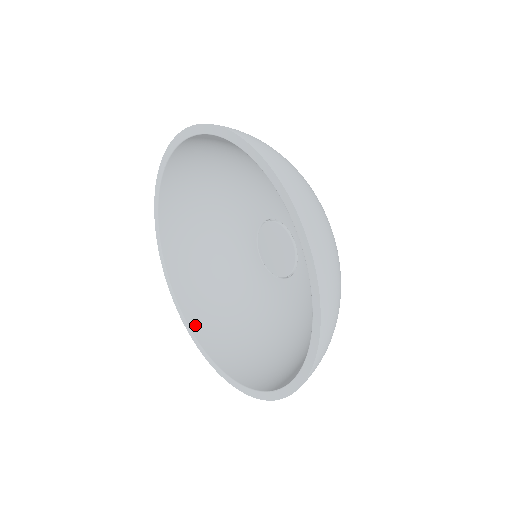
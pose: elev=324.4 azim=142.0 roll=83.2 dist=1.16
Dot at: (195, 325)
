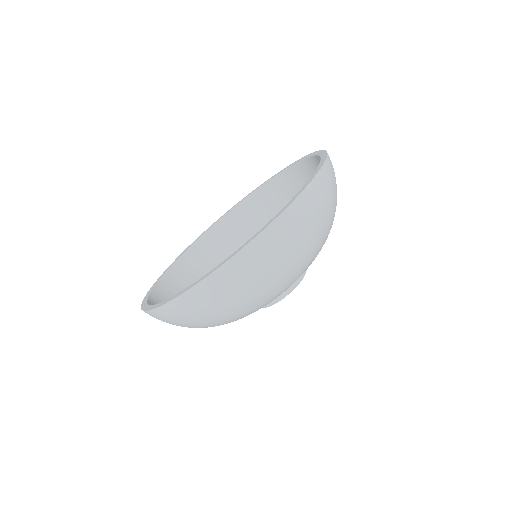
Dot at: occluded
